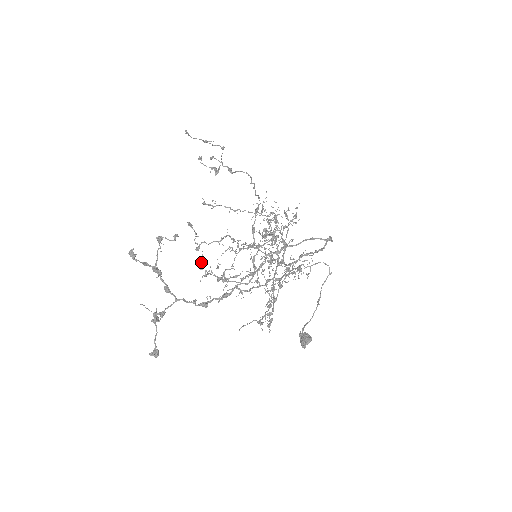
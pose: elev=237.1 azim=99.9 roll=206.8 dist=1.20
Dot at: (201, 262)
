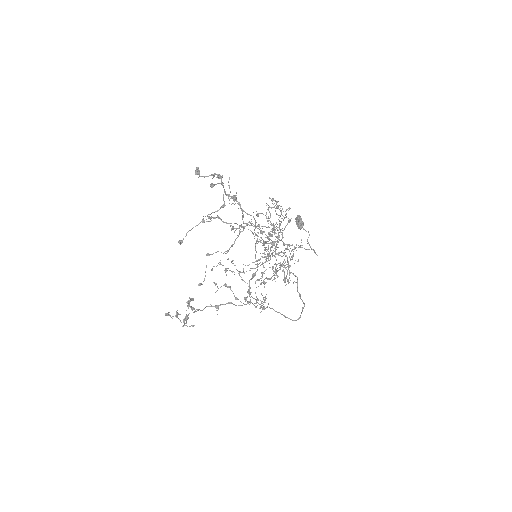
Dot at: (212, 270)
